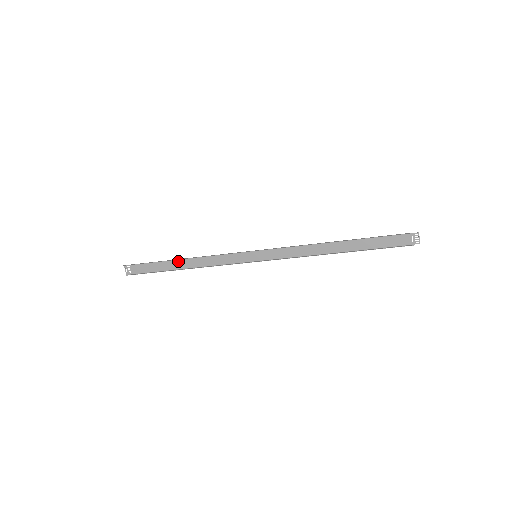
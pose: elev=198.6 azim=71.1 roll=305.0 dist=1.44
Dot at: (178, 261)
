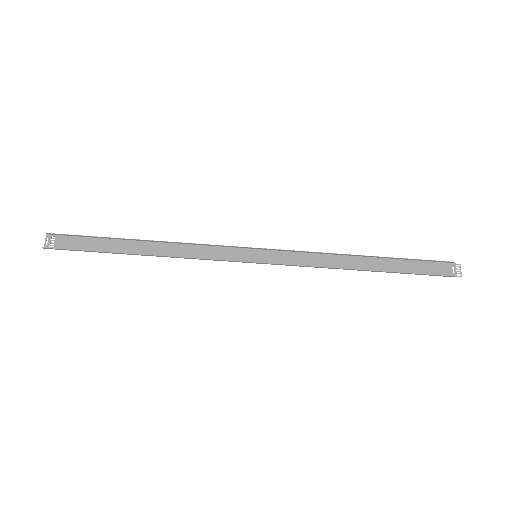
Dot at: (138, 243)
